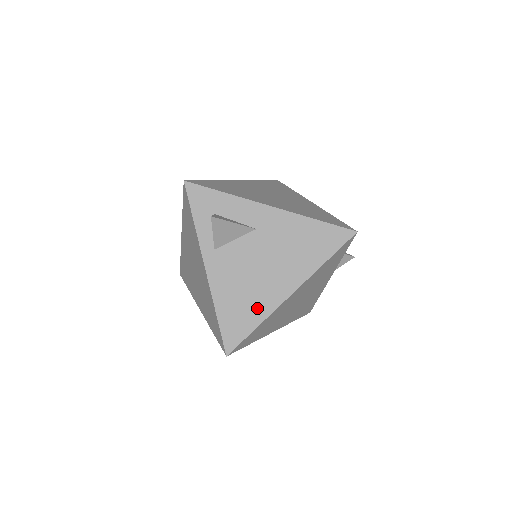
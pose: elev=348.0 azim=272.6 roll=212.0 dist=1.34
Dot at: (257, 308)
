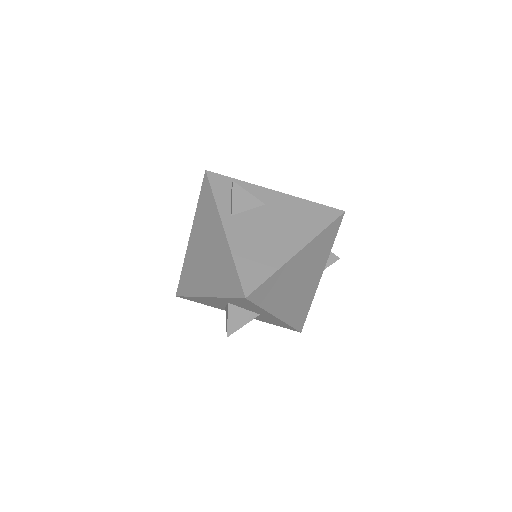
Dot at: (271, 260)
